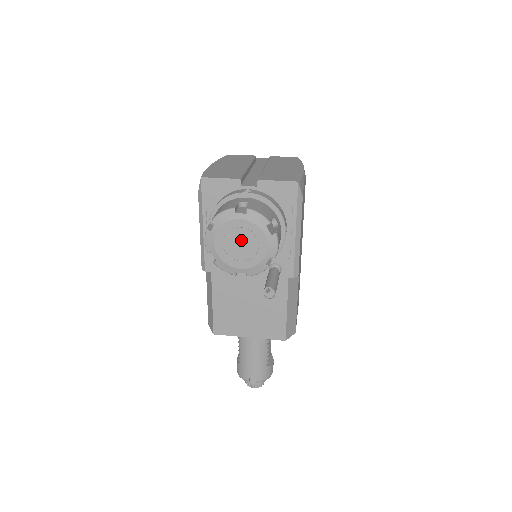
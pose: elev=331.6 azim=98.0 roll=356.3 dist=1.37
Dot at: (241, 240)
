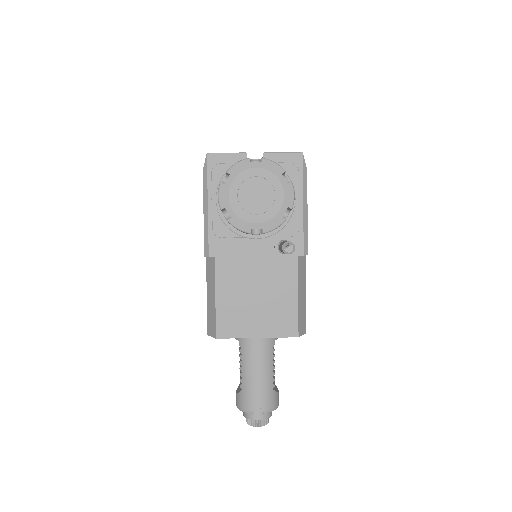
Dot at: (255, 195)
